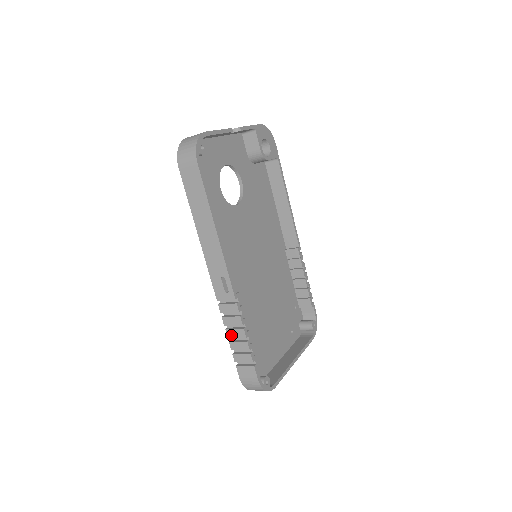
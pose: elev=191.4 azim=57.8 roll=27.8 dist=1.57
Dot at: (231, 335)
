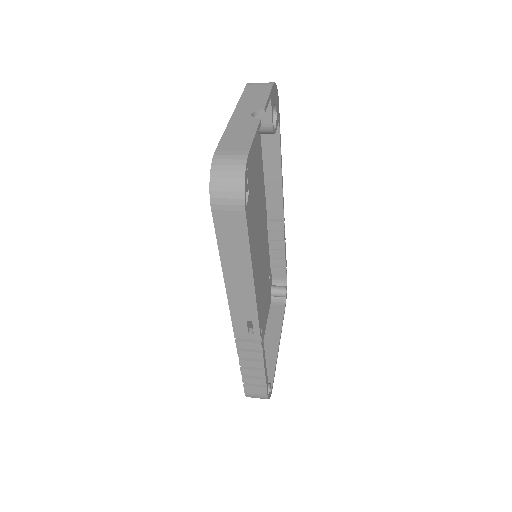
Dot at: (245, 365)
